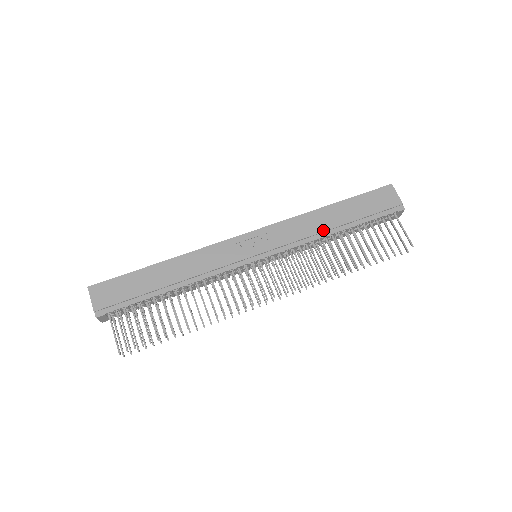
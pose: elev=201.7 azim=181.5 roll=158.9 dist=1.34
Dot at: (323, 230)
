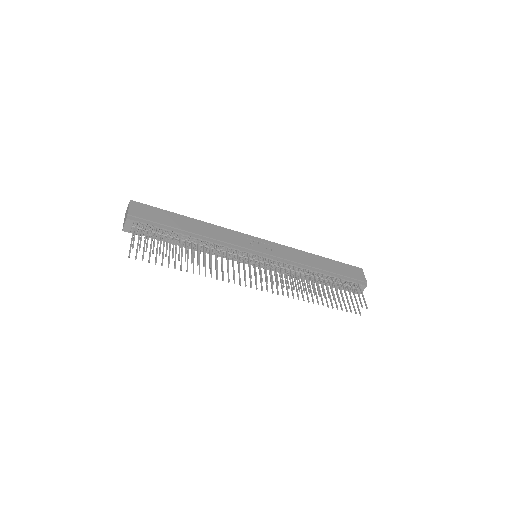
Dot at: (310, 265)
